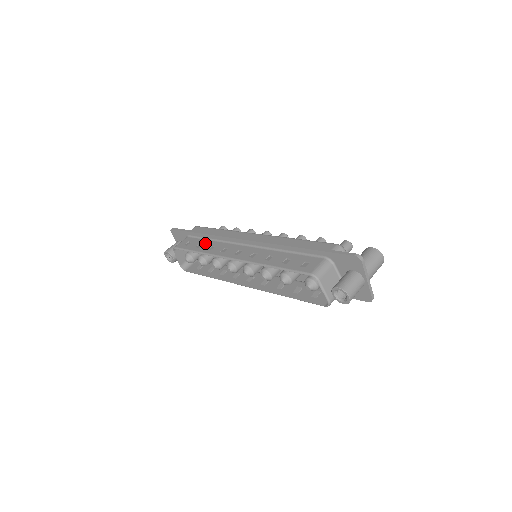
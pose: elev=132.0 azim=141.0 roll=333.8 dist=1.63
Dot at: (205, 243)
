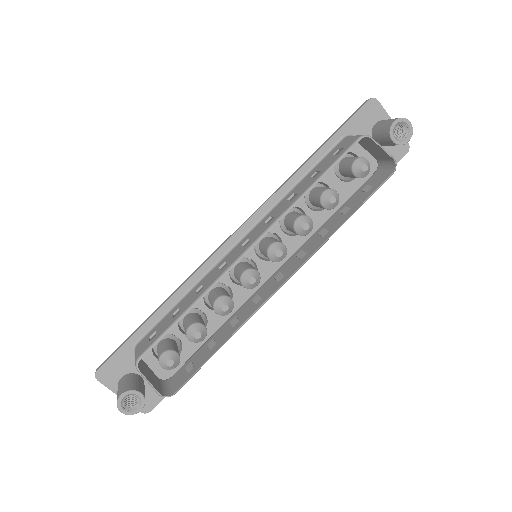
Dot at: (180, 304)
